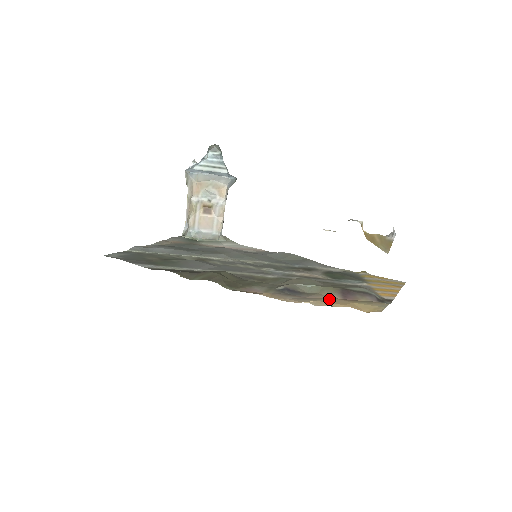
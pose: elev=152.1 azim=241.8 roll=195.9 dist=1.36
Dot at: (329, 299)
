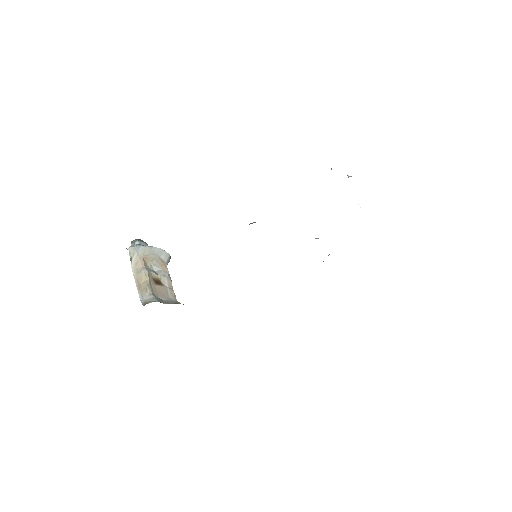
Dot at: occluded
